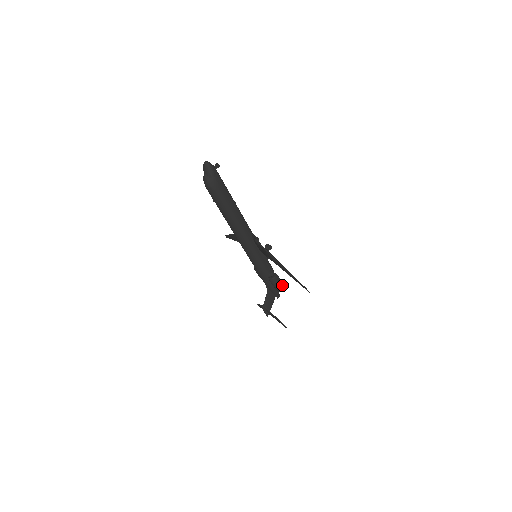
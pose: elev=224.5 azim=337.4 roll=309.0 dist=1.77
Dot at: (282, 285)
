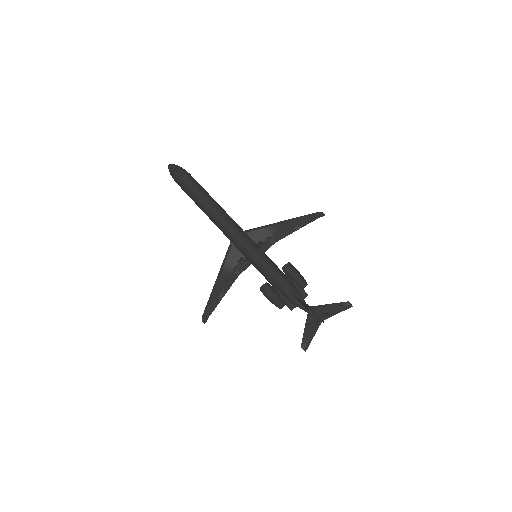
Dot at: occluded
